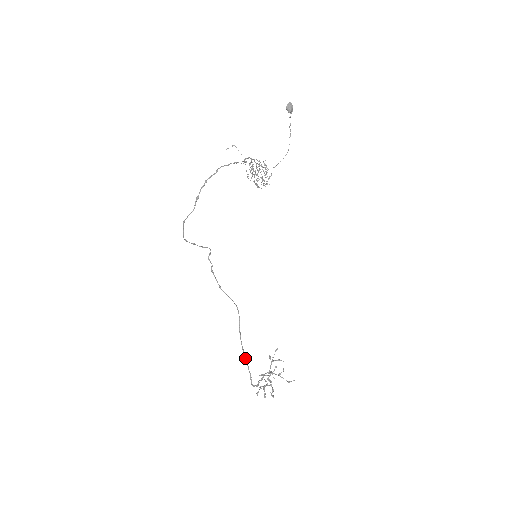
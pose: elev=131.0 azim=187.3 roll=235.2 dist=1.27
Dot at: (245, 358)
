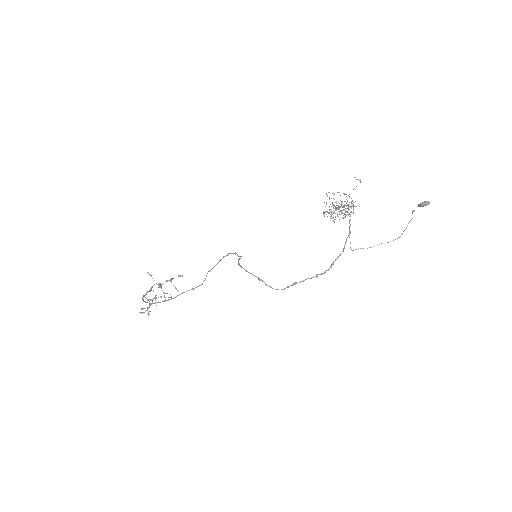
Dot at: (163, 301)
